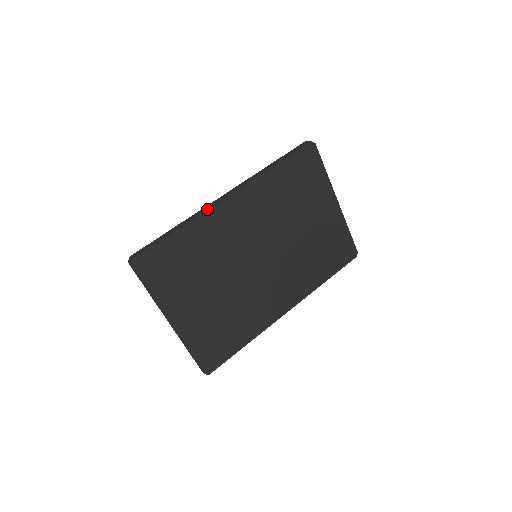
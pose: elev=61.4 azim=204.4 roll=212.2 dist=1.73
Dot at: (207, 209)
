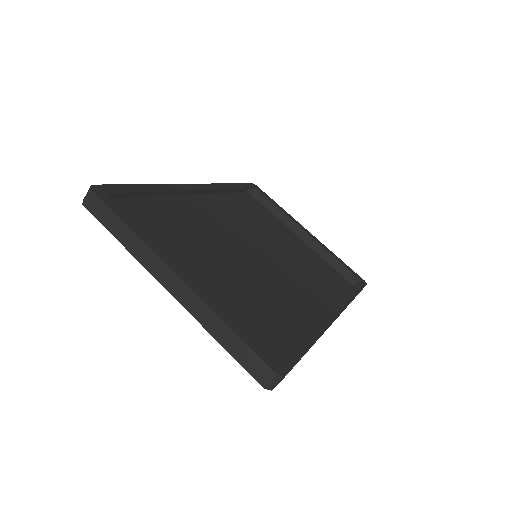
Dot at: (175, 185)
